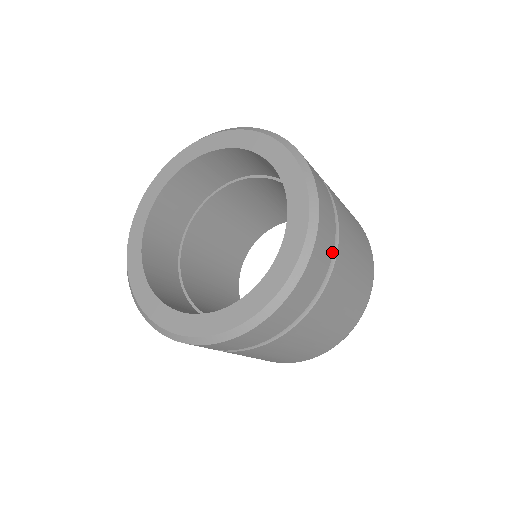
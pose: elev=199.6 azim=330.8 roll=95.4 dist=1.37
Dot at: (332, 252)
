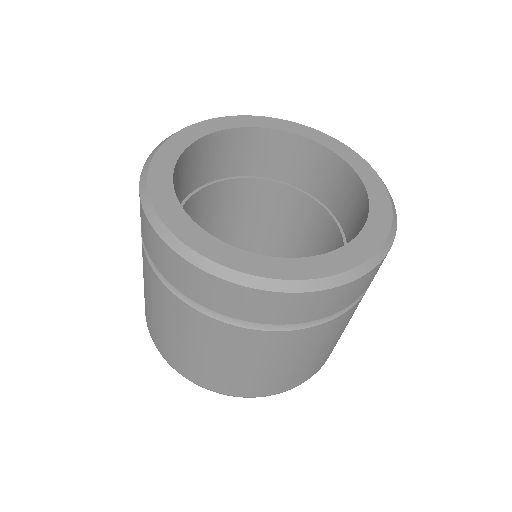
Dot at: occluded
